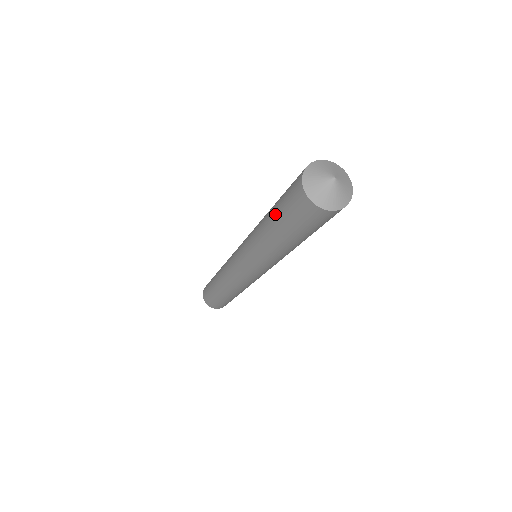
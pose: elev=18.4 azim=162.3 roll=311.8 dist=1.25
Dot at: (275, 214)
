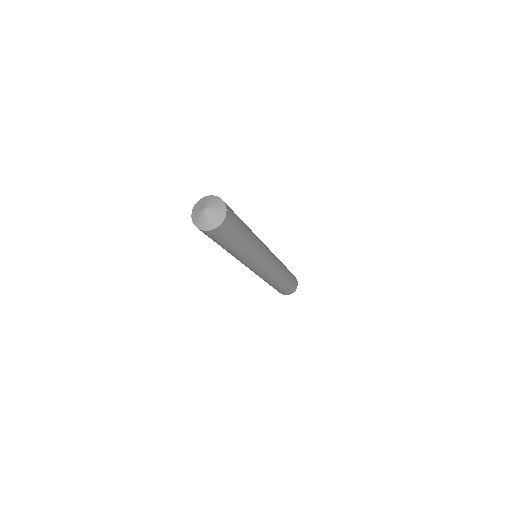
Dot at: occluded
